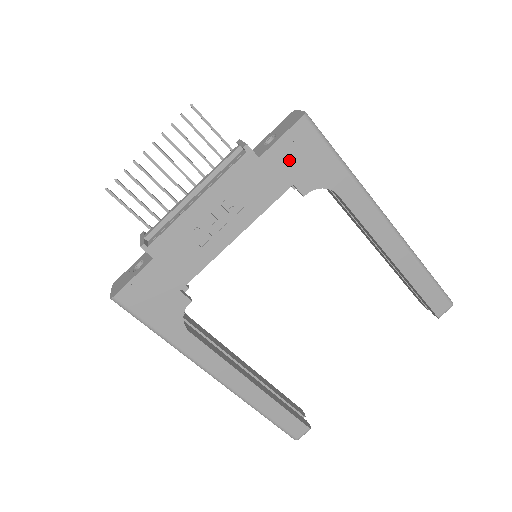
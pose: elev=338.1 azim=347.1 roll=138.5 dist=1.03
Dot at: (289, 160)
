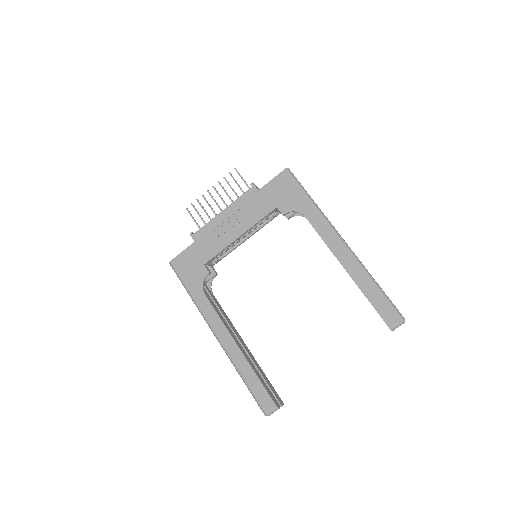
Dot at: (275, 193)
